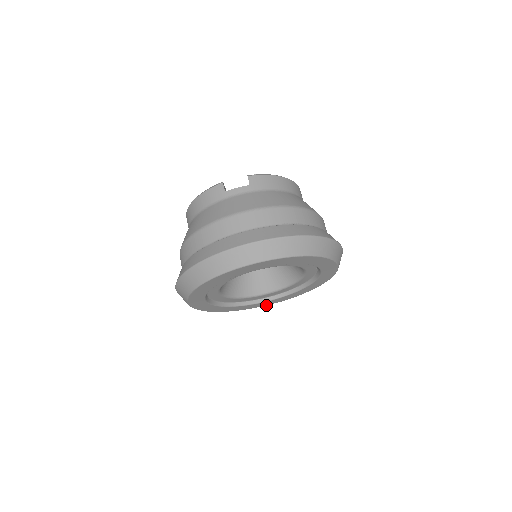
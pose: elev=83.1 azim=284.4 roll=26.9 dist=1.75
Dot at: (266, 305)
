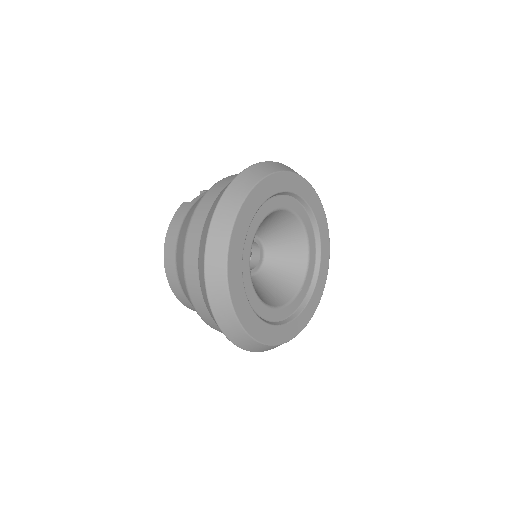
Dot at: (302, 329)
